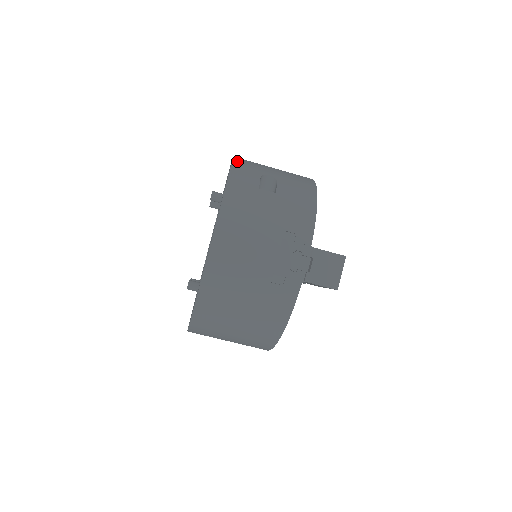
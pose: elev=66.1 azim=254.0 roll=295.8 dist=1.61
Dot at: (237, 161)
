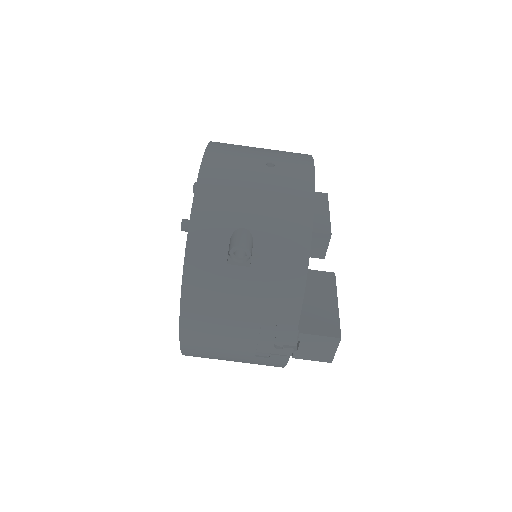
Dot at: (199, 205)
